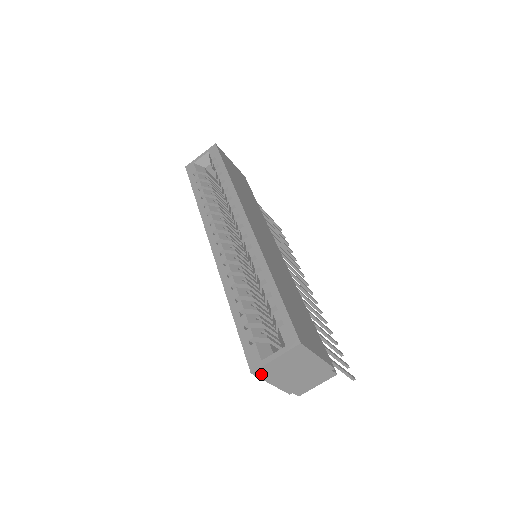
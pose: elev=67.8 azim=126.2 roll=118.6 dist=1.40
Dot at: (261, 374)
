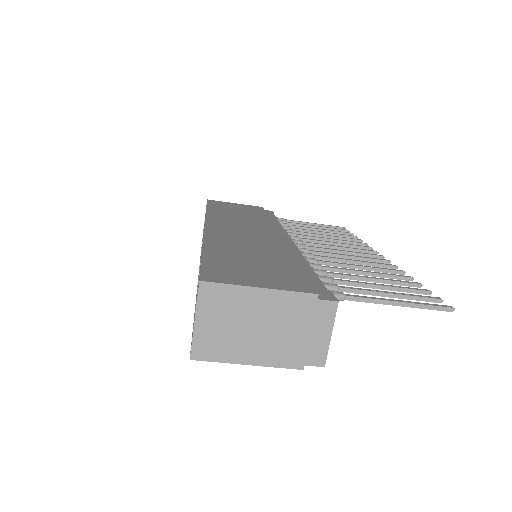
Dot at: (207, 355)
